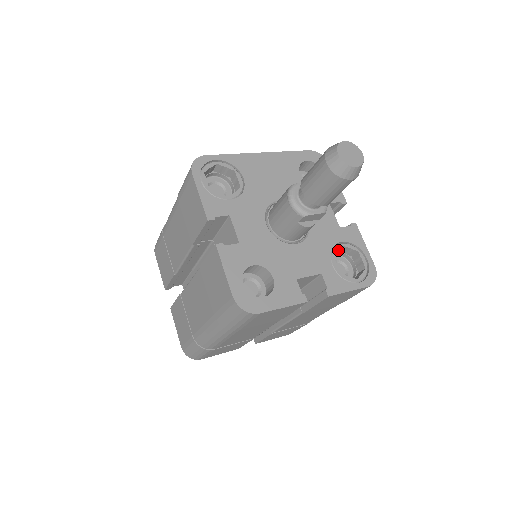
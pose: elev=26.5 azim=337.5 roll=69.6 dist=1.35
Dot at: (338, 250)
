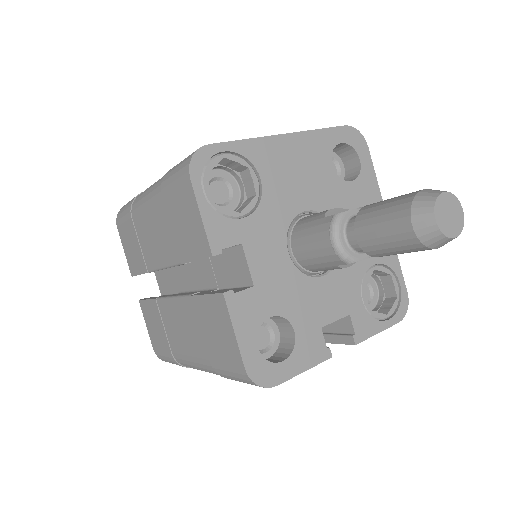
Dot at: occluded
